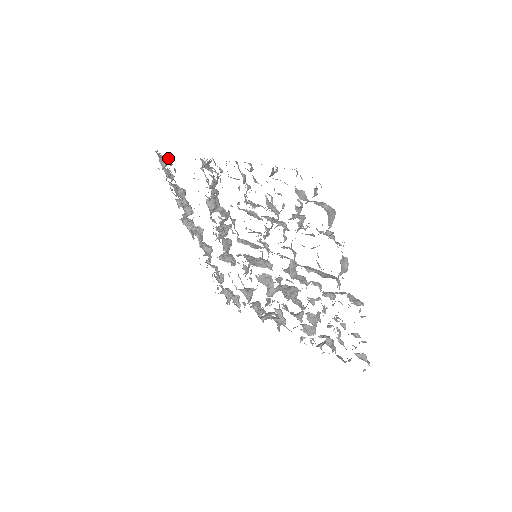
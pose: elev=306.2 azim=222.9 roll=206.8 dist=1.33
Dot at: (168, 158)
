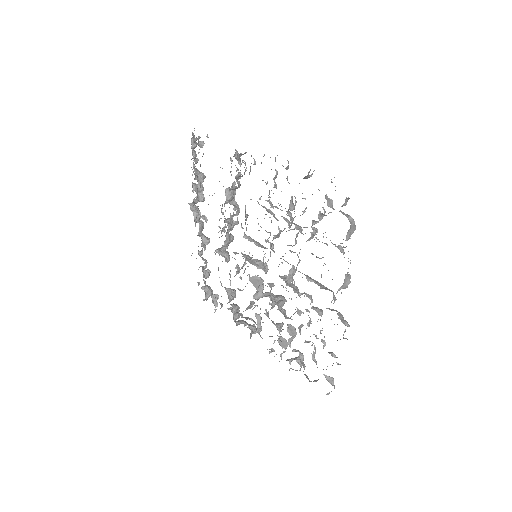
Dot at: occluded
